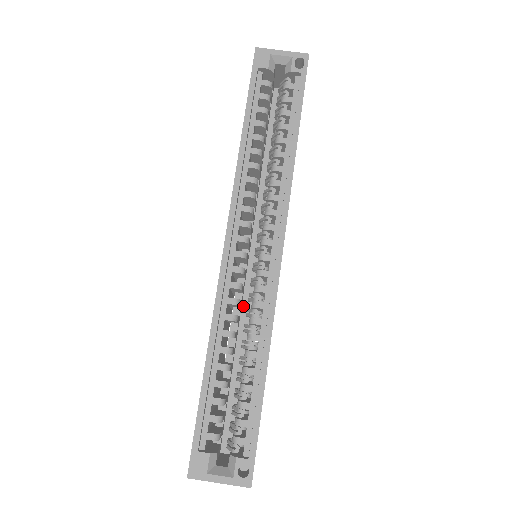
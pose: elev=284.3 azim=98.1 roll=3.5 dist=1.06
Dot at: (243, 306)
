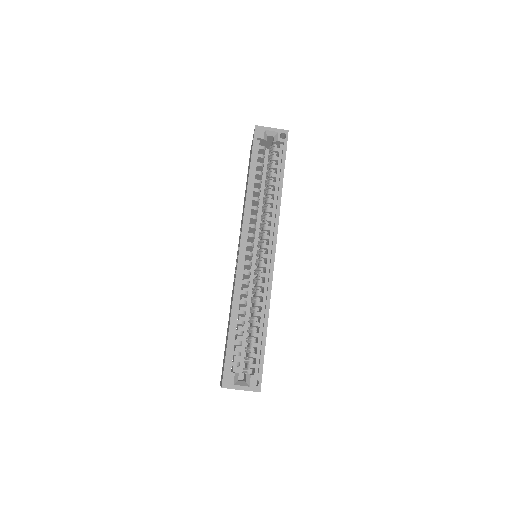
Dot at: (248, 288)
